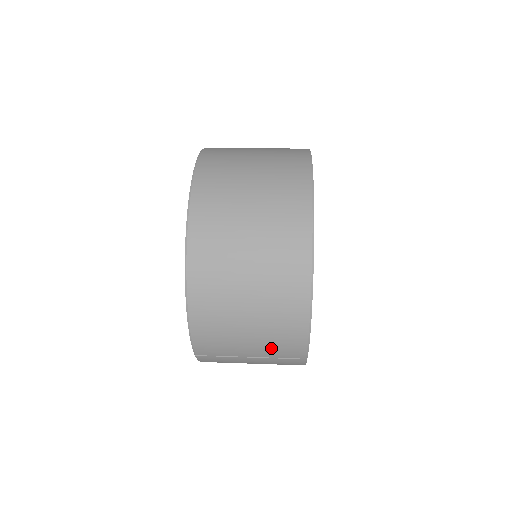
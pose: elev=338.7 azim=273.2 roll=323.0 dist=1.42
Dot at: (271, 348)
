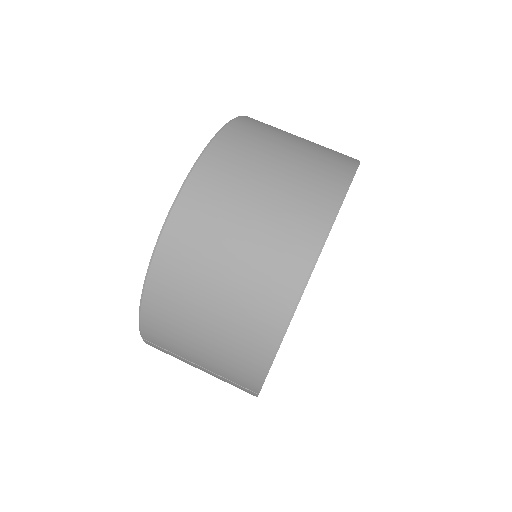
Dot at: (222, 367)
